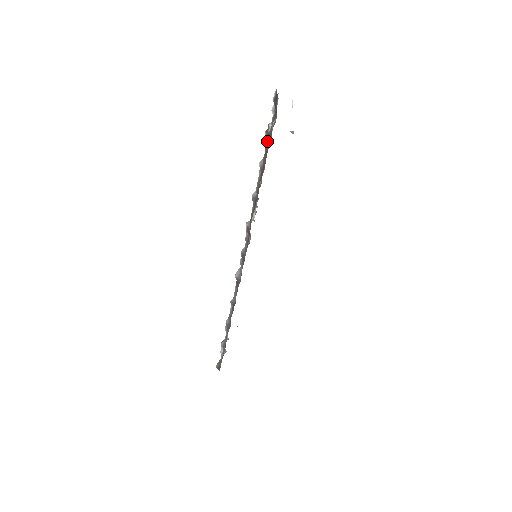
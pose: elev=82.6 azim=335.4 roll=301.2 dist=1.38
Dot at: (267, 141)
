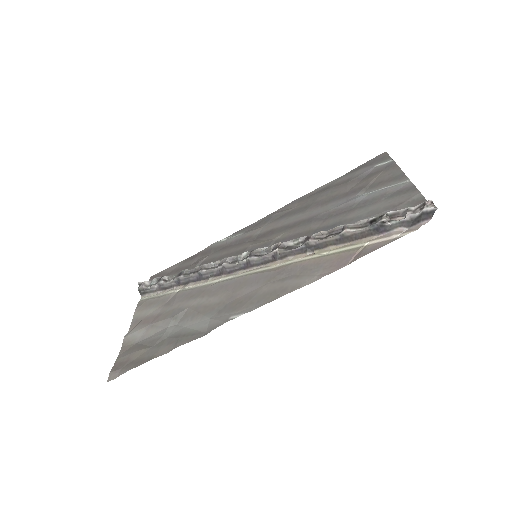
Dot at: (375, 228)
